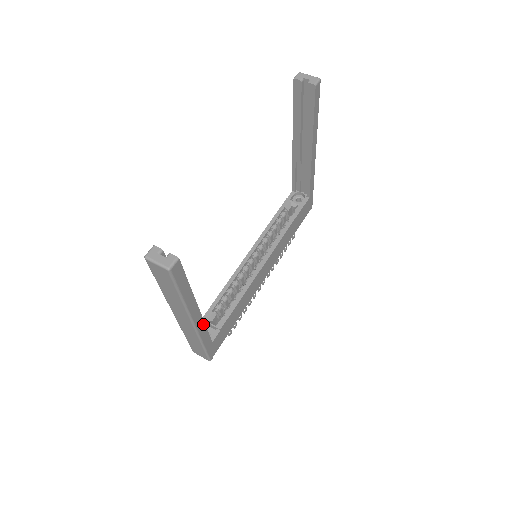
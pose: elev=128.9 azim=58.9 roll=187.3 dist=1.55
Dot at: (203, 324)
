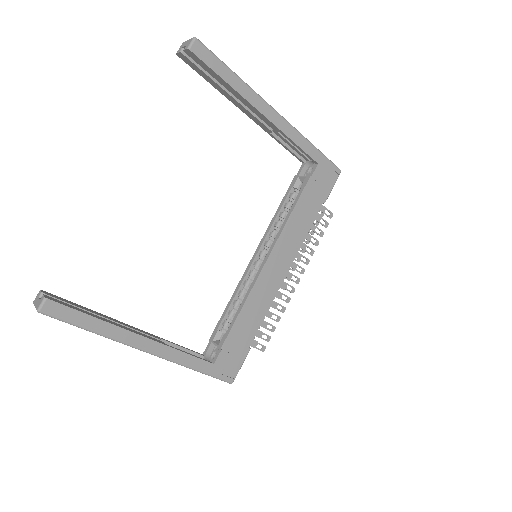
Dot at: (170, 349)
